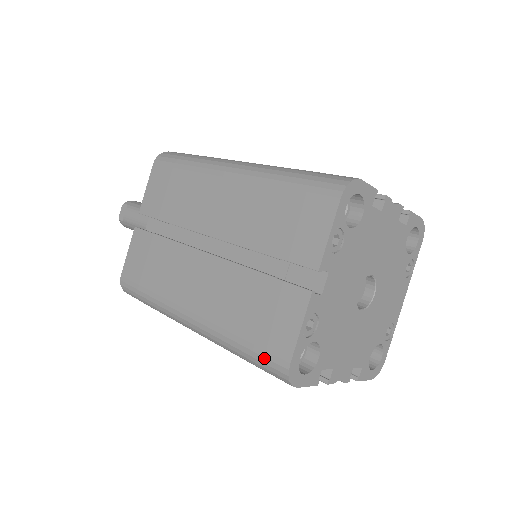
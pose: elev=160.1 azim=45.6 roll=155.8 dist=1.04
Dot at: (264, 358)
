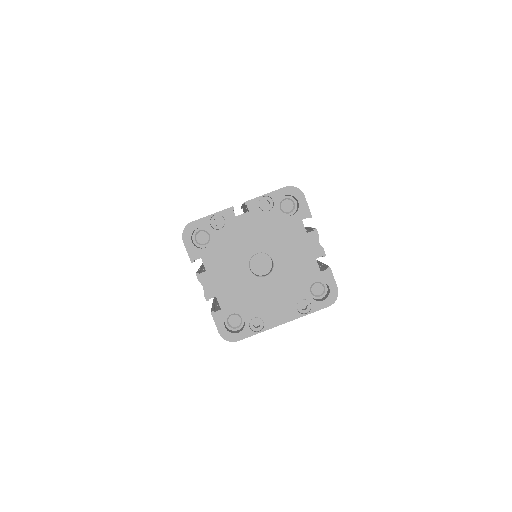
Dot at: occluded
